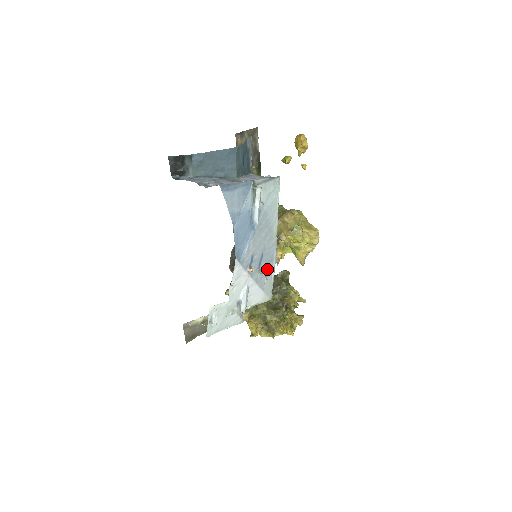
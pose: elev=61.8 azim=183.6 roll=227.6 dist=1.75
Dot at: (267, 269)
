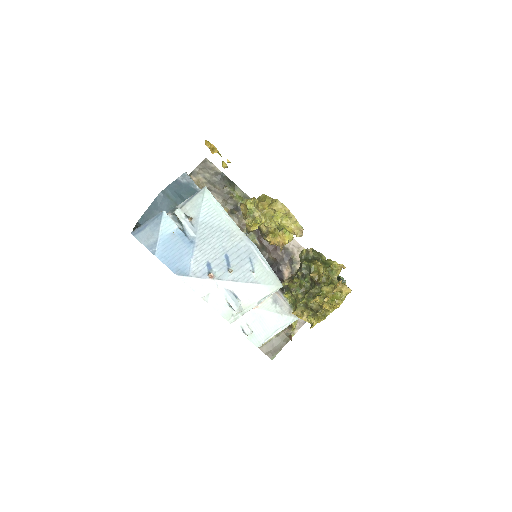
Dot at: (248, 264)
